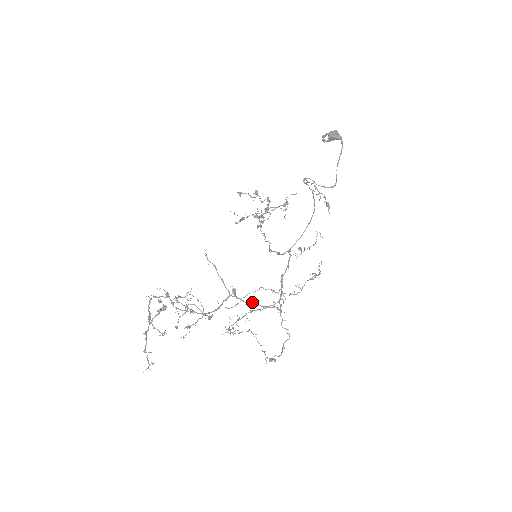
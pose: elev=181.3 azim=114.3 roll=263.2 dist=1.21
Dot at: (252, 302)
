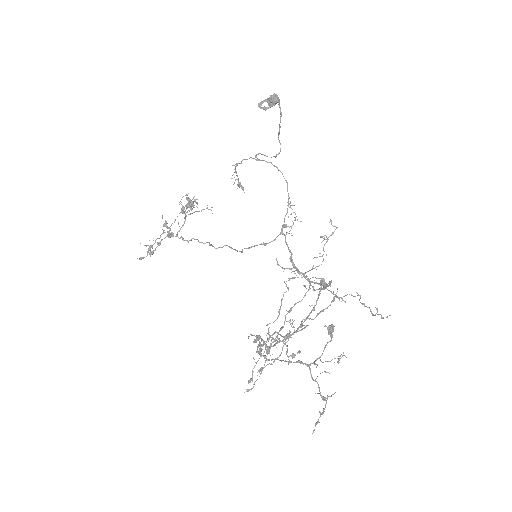
Dot at: (324, 287)
